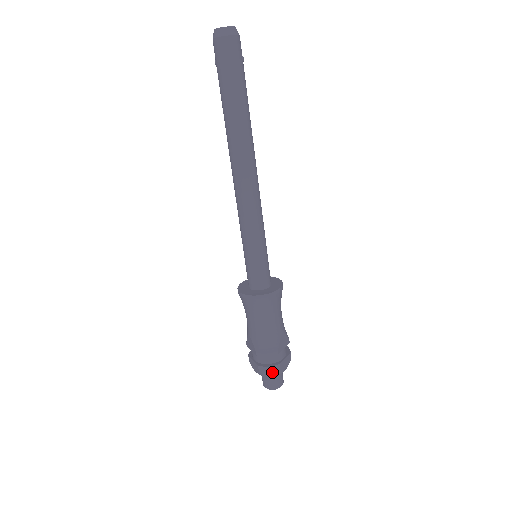
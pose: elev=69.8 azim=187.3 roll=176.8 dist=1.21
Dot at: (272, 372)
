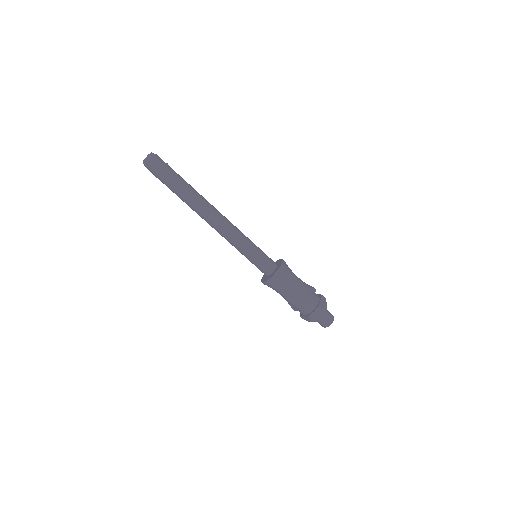
Dot at: (318, 313)
